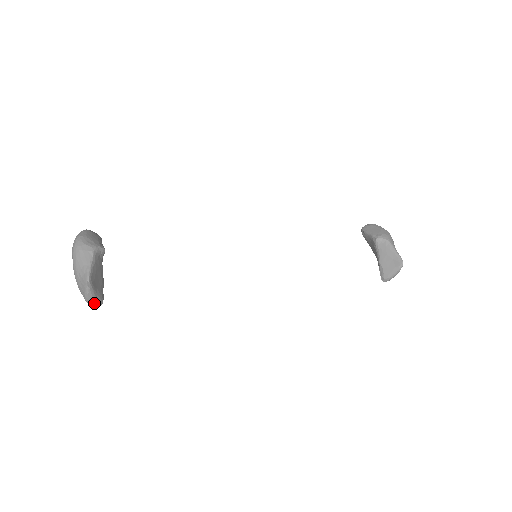
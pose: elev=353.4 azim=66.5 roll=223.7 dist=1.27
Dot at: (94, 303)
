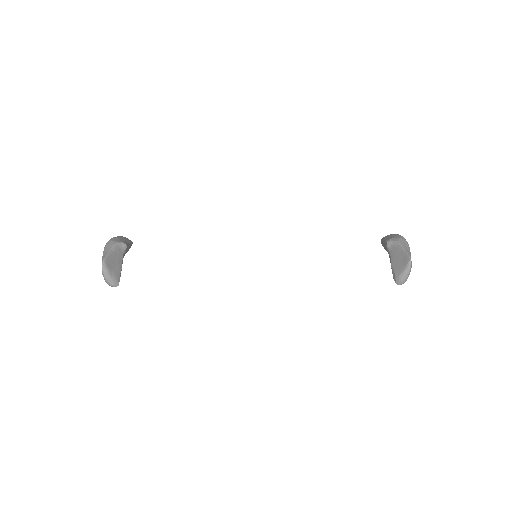
Dot at: (110, 282)
